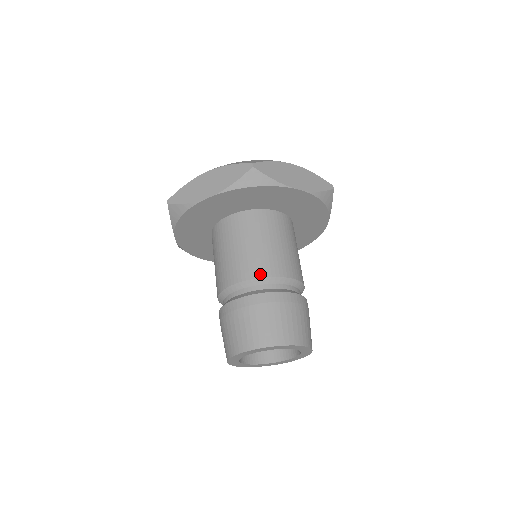
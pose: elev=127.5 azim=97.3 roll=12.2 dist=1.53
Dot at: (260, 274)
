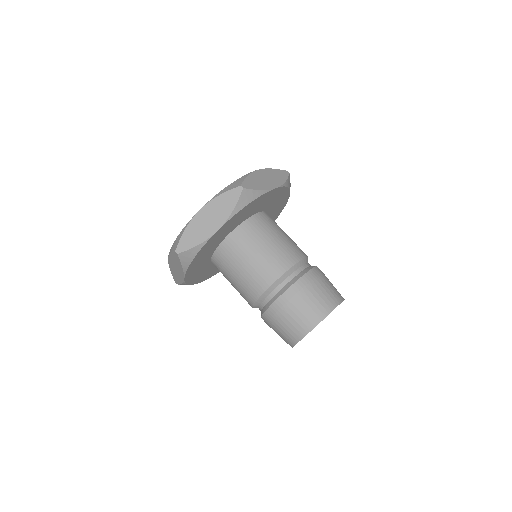
Dot at: (285, 268)
